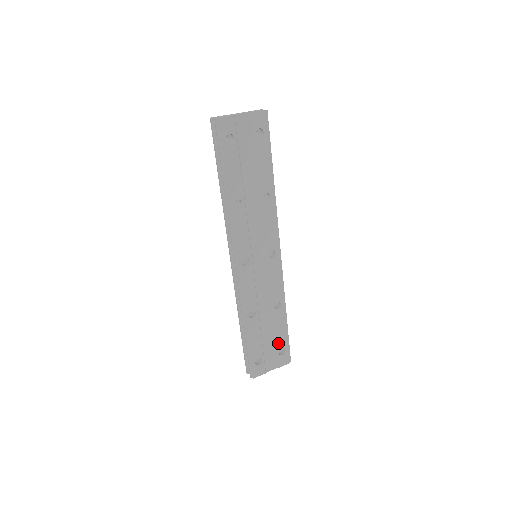
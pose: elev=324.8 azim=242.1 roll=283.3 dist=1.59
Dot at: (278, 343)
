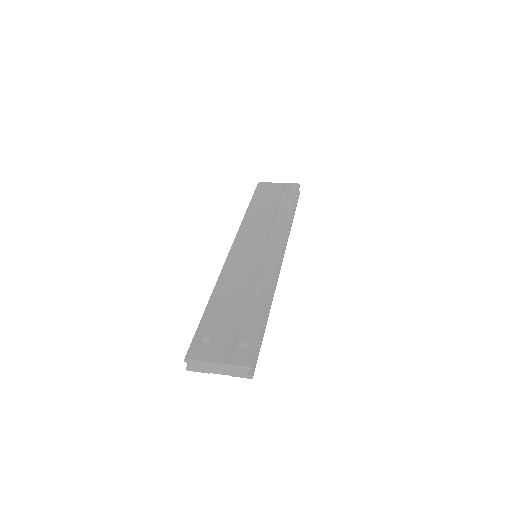
Dot at: (242, 332)
